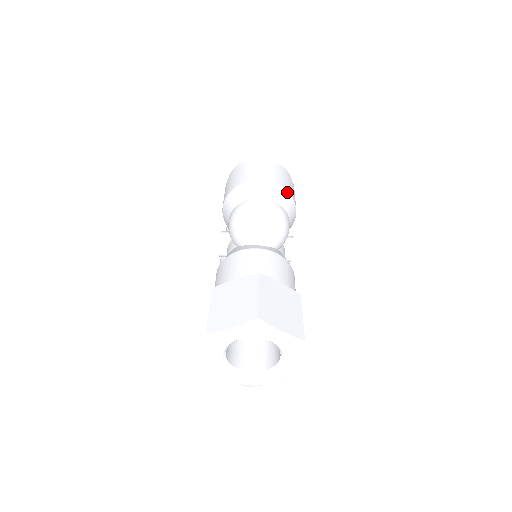
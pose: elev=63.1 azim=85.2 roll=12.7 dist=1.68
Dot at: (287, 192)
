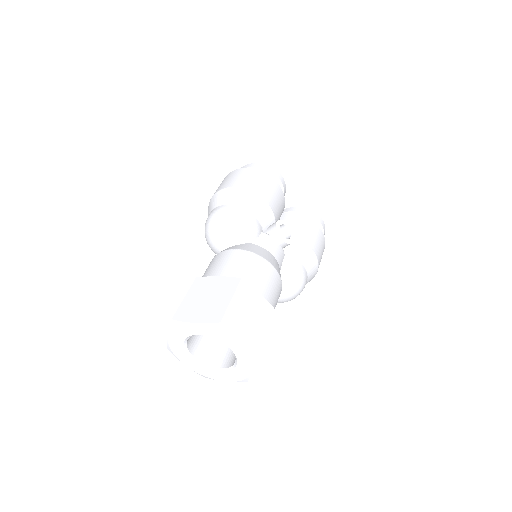
Dot at: (238, 188)
